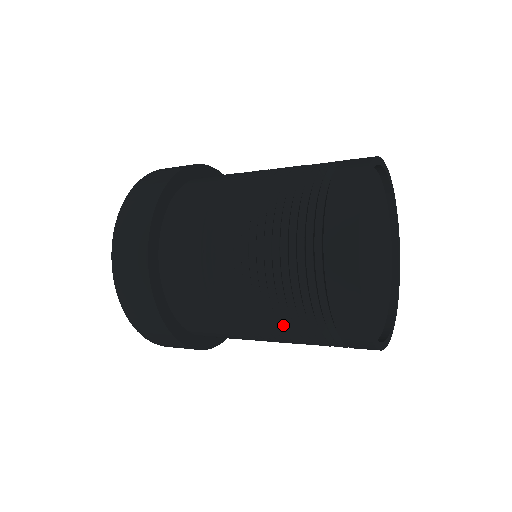
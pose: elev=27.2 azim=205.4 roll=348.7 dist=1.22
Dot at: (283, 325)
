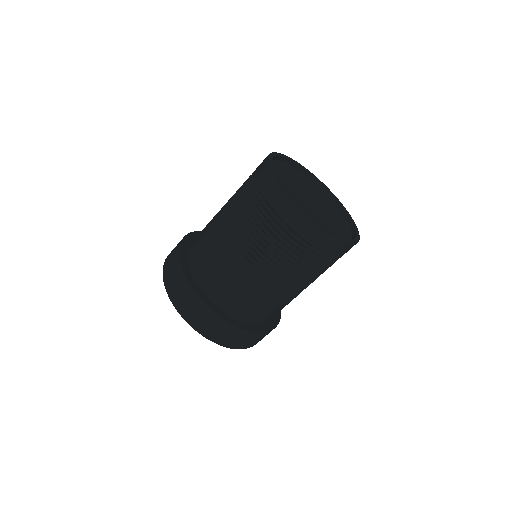
Dot at: (294, 272)
